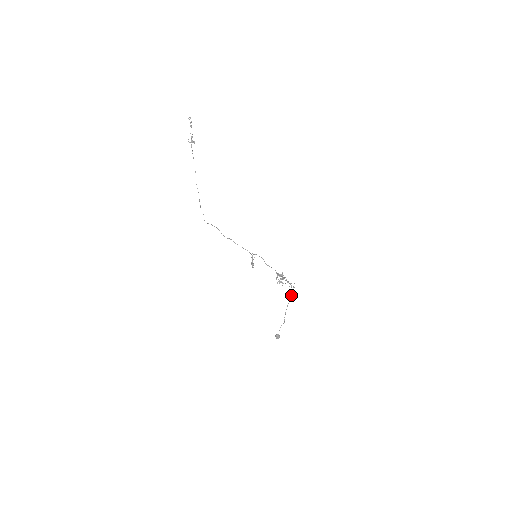
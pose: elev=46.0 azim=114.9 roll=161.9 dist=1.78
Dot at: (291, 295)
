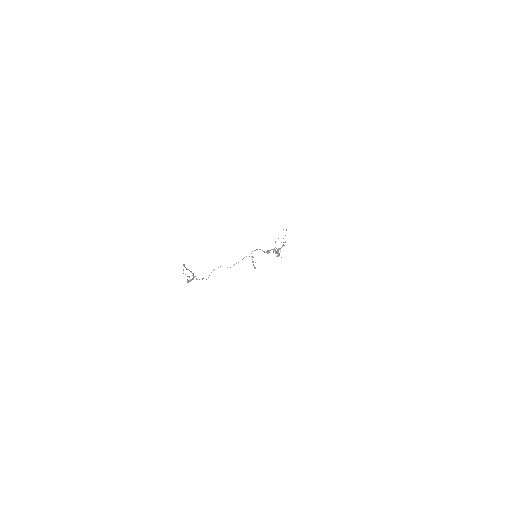
Dot at: occluded
